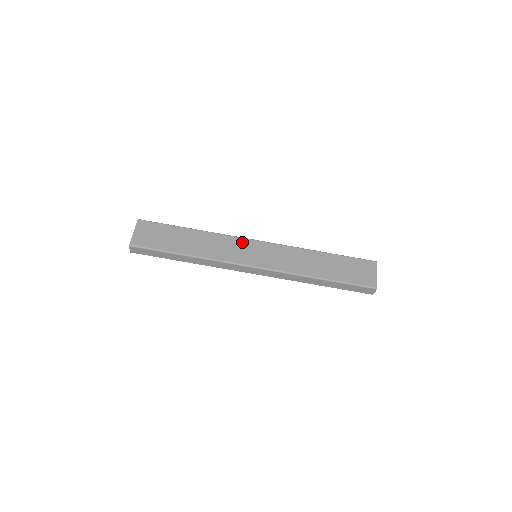
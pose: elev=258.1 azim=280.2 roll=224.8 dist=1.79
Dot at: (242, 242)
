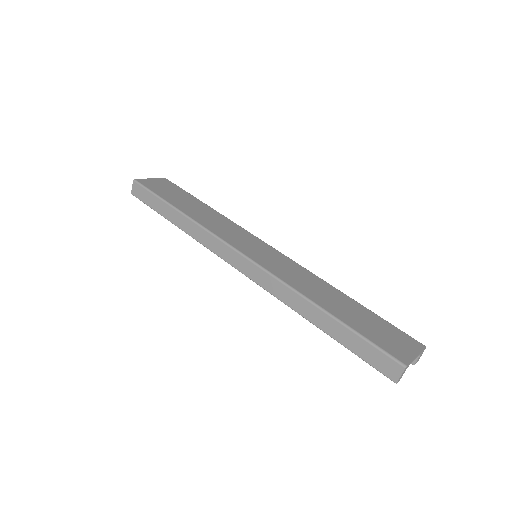
Dot at: (251, 237)
